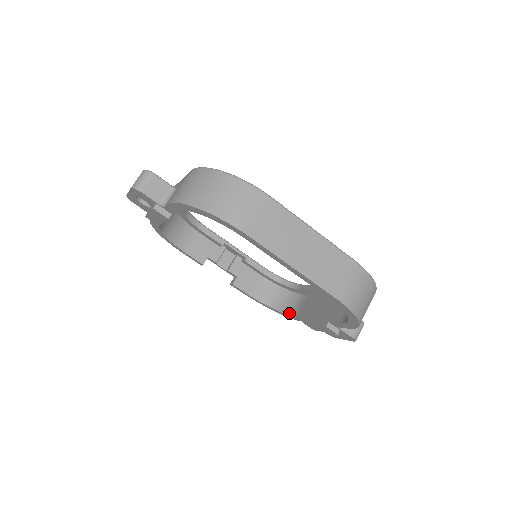
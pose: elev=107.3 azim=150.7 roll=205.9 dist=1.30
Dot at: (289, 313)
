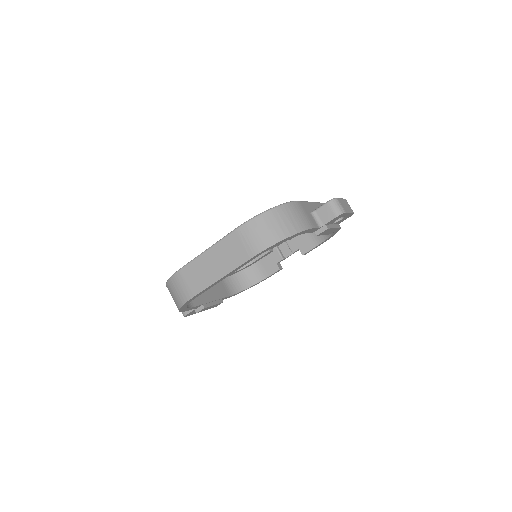
Dot at: occluded
